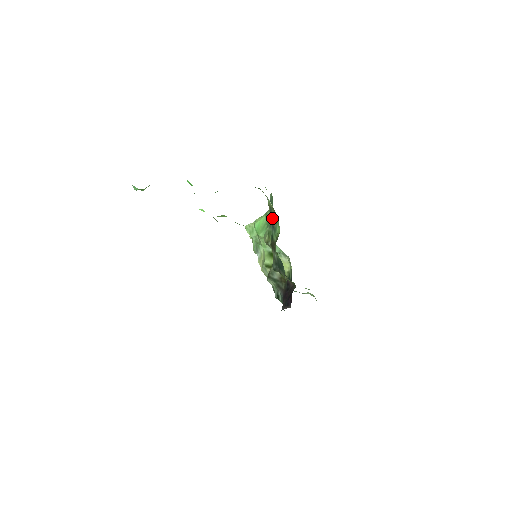
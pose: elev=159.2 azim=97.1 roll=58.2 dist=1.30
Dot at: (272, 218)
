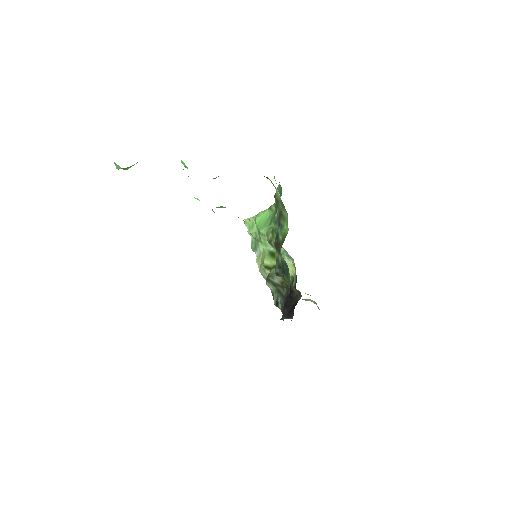
Dot at: (279, 213)
